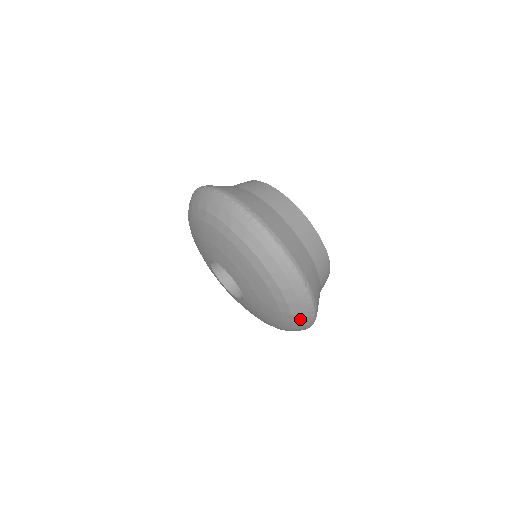
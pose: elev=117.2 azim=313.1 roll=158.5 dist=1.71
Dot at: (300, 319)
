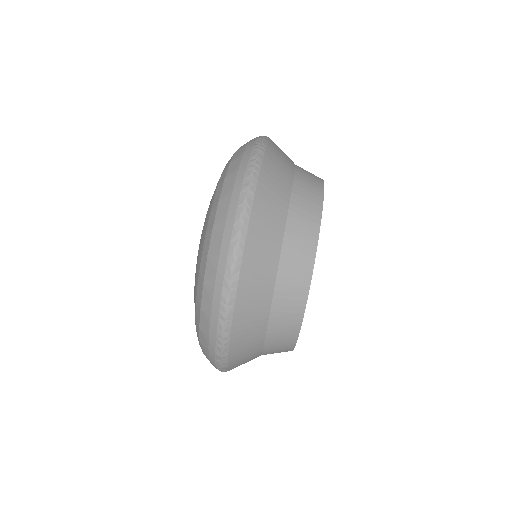
Dot at: (206, 326)
